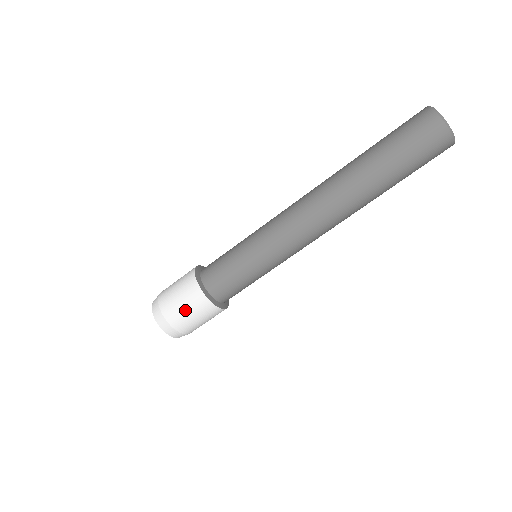
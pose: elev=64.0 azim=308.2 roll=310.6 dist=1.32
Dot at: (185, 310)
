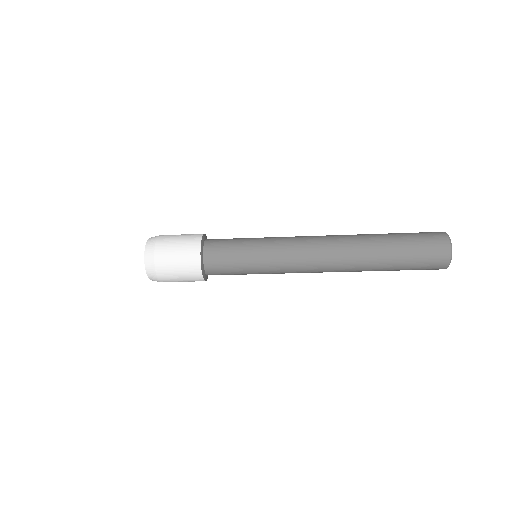
Dot at: (180, 281)
